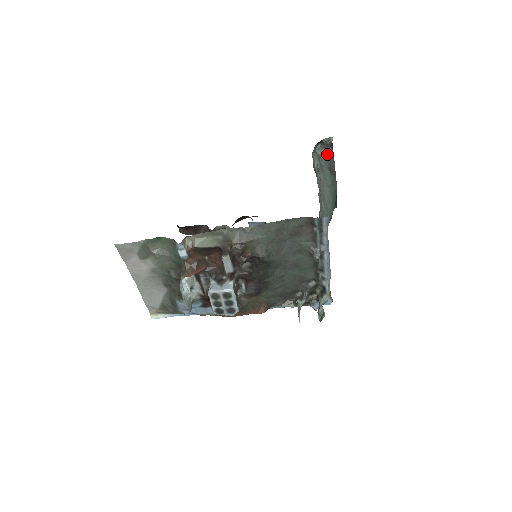
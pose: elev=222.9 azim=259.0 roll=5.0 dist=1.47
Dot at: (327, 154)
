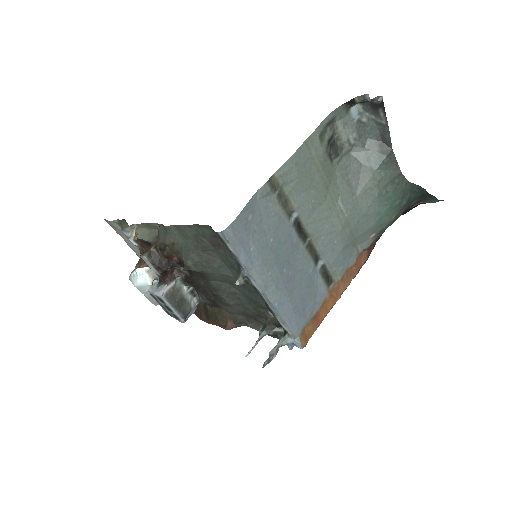
Dot at: (376, 120)
